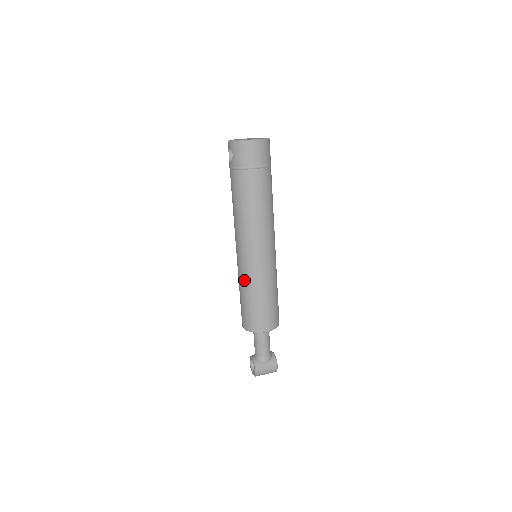
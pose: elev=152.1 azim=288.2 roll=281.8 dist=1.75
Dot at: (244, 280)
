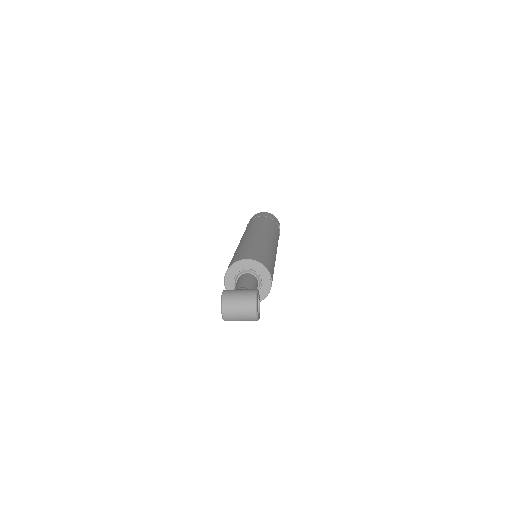
Dot at: occluded
